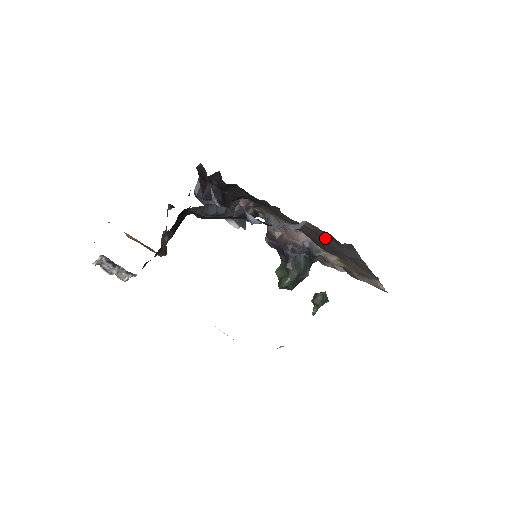
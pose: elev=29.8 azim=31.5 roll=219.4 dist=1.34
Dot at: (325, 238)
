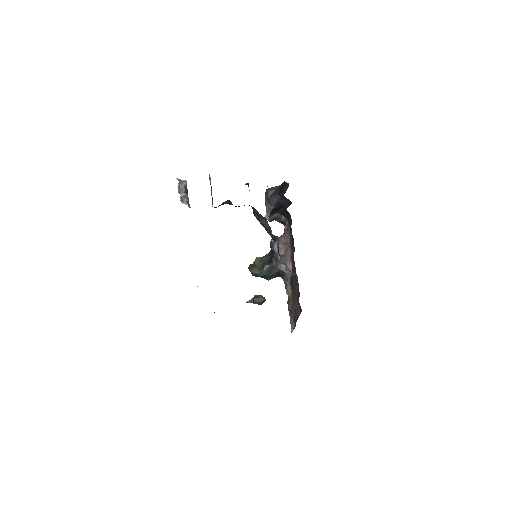
Dot at: (296, 288)
